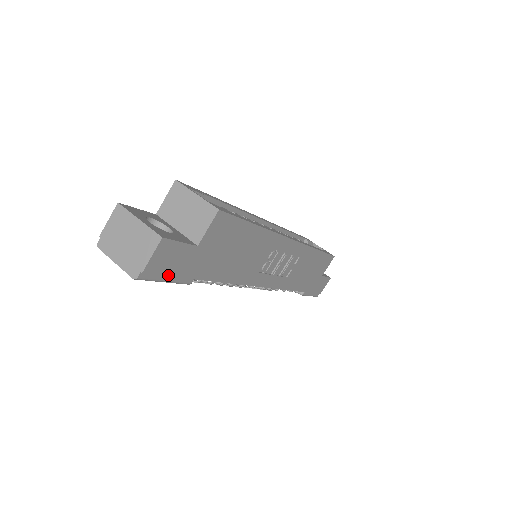
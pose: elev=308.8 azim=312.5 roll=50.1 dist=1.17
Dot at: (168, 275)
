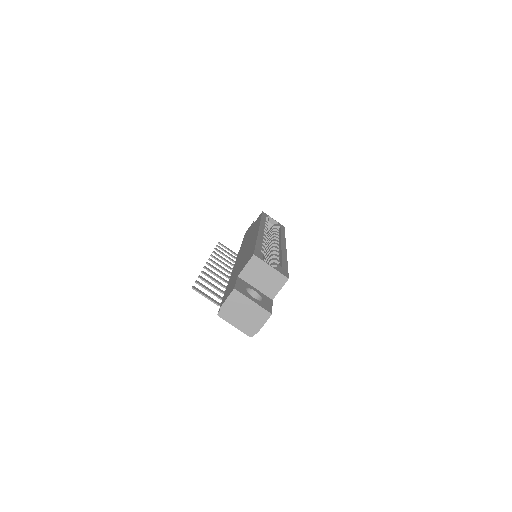
Dot at: occluded
